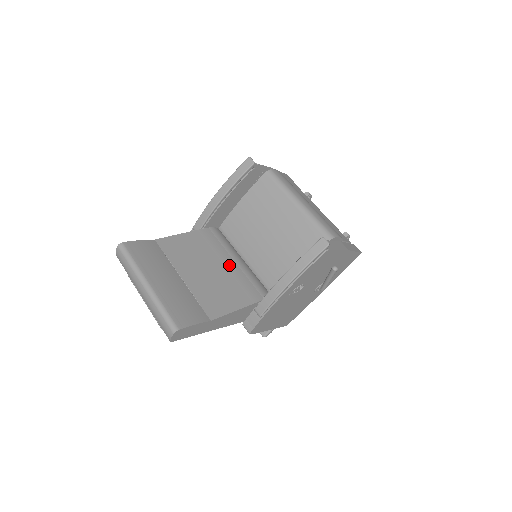
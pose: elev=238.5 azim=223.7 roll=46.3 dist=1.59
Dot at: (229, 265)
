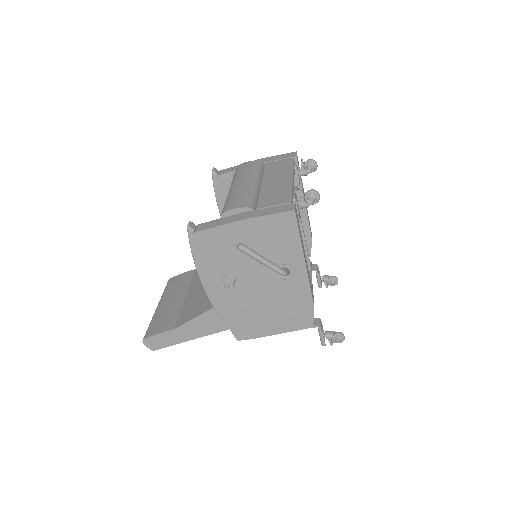
Dot at: occluded
